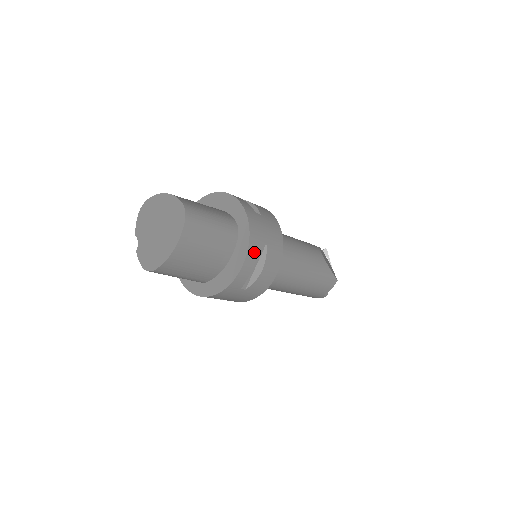
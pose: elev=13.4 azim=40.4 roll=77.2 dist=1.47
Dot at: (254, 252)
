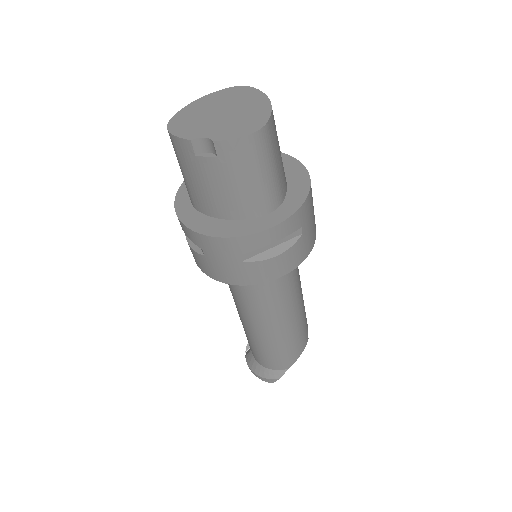
Dot at: occluded
